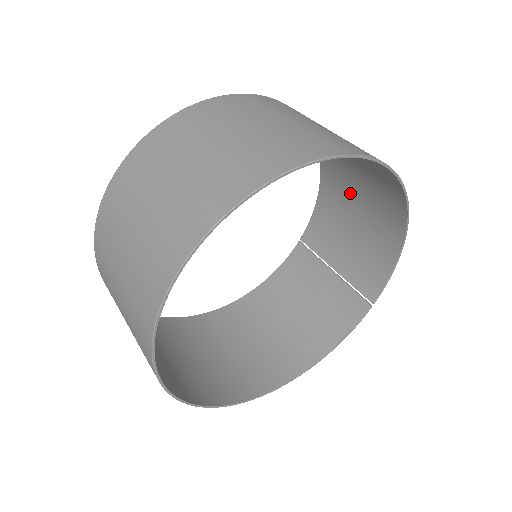
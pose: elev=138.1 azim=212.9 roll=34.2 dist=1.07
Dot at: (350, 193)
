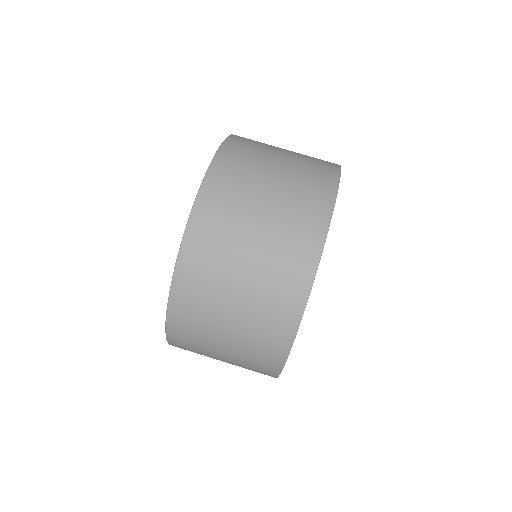
Dot at: occluded
